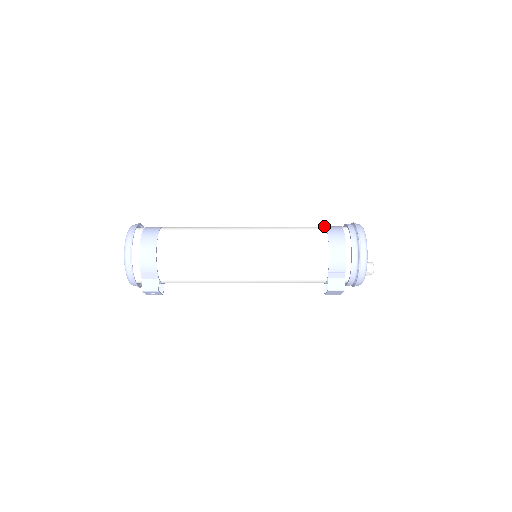
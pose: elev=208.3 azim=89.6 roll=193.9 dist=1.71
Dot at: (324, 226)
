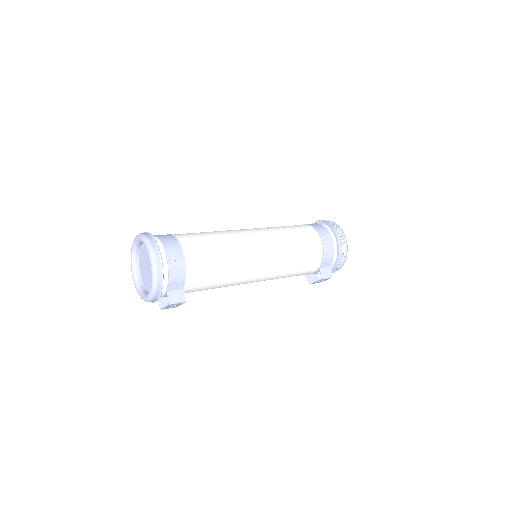
Dot at: (303, 224)
